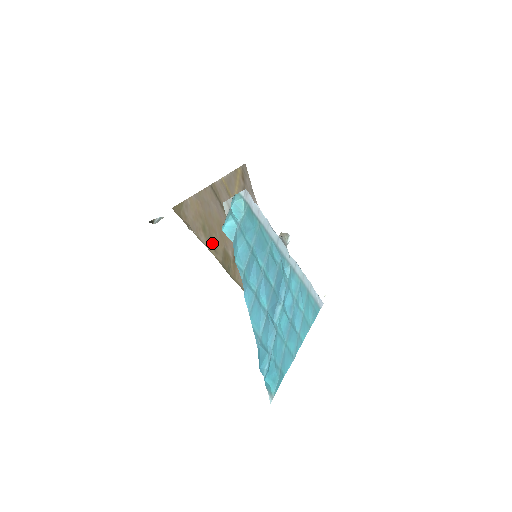
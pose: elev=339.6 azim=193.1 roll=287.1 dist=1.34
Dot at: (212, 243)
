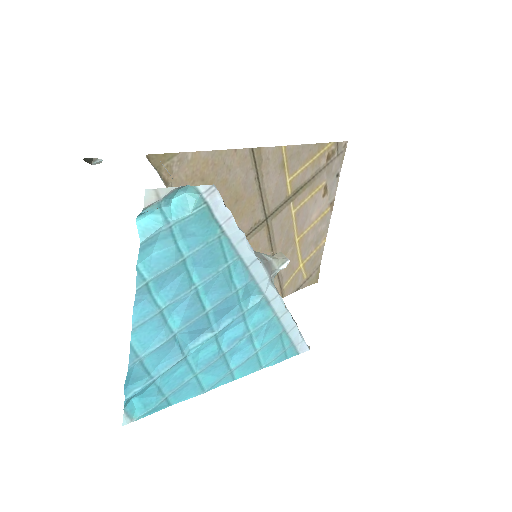
Dot at: occluded
